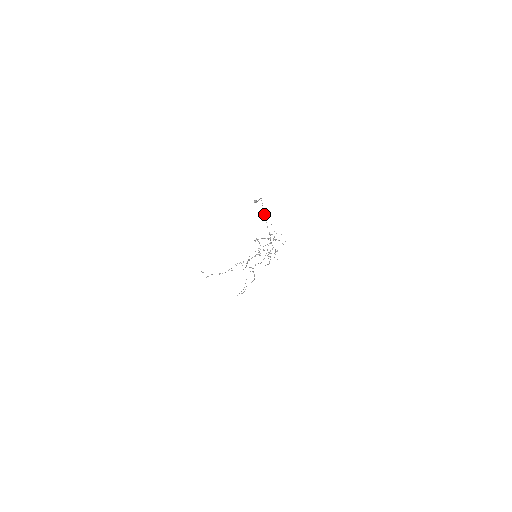
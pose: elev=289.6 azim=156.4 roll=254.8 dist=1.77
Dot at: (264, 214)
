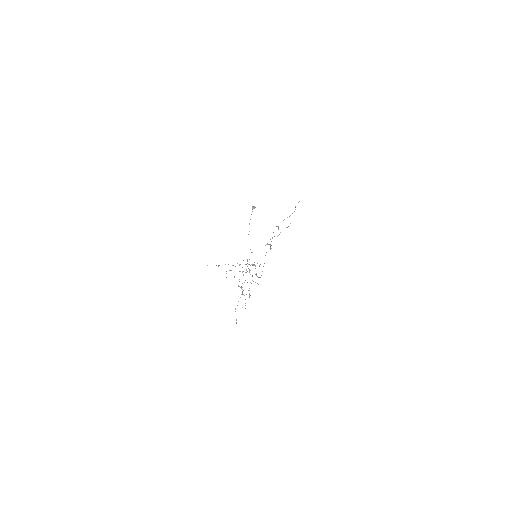
Dot at: occluded
